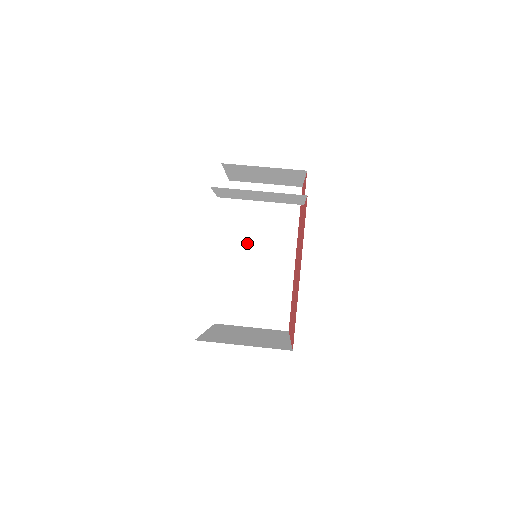
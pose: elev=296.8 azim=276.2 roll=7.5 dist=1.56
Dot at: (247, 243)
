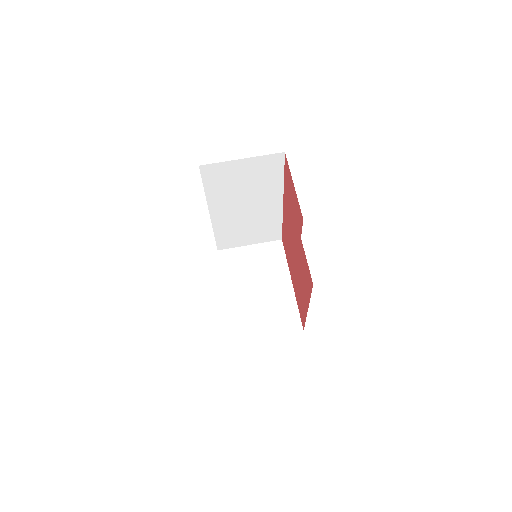
Dot at: (233, 204)
